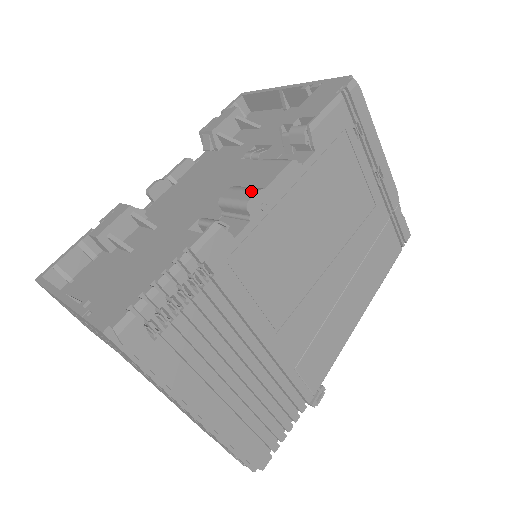
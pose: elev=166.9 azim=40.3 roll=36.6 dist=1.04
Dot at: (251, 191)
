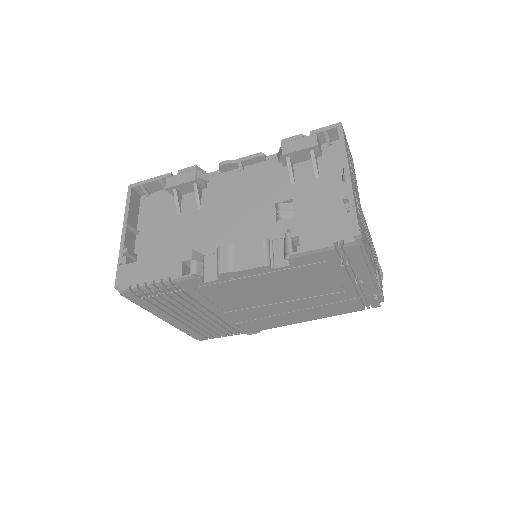
Dot at: (227, 267)
